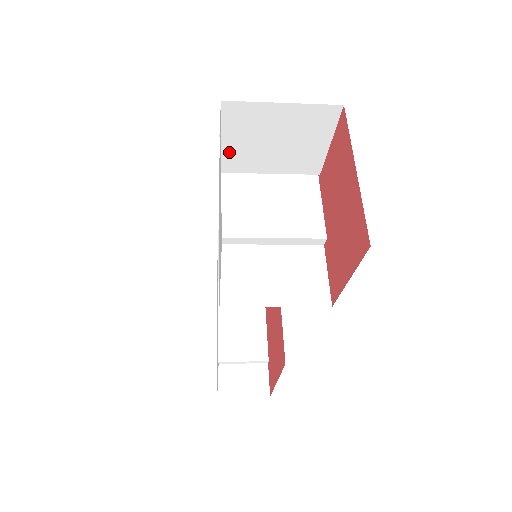
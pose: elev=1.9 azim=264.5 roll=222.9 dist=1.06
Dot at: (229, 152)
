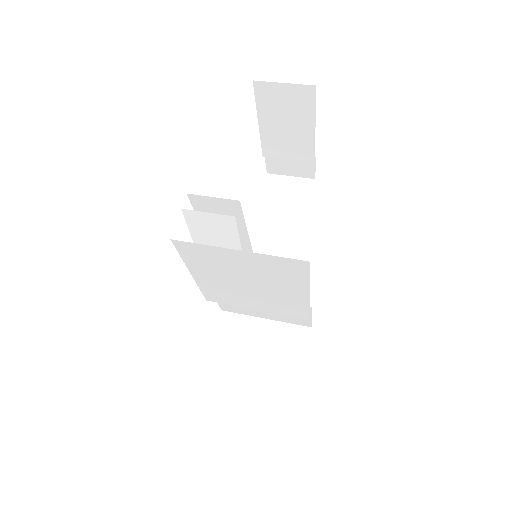
Dot at: occluded
